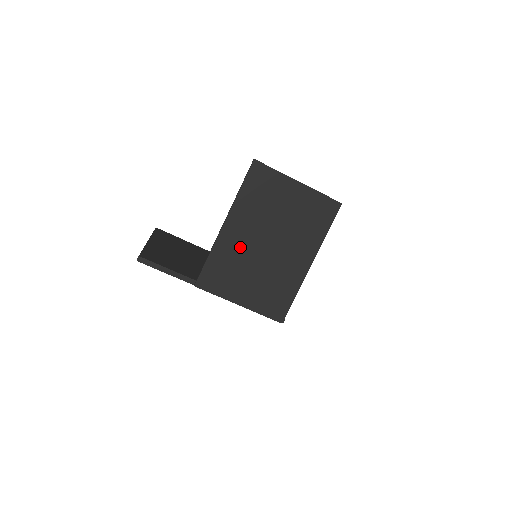
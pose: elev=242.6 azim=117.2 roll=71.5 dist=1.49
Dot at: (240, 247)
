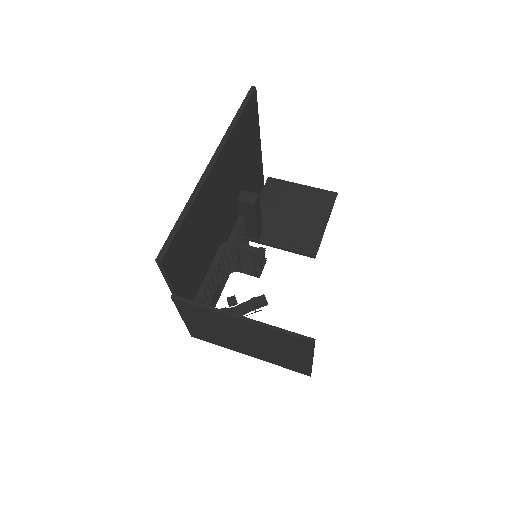
Dot at: (228, 325)
